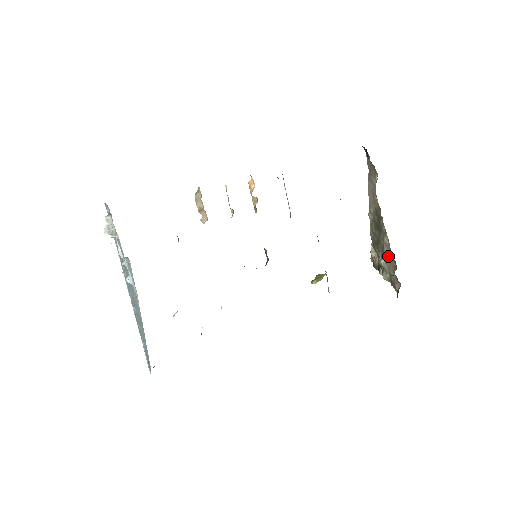
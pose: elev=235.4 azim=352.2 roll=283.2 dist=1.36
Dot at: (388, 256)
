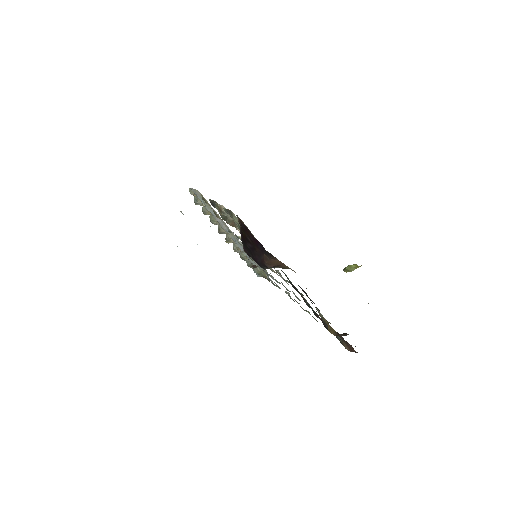
Dot at: occluded
